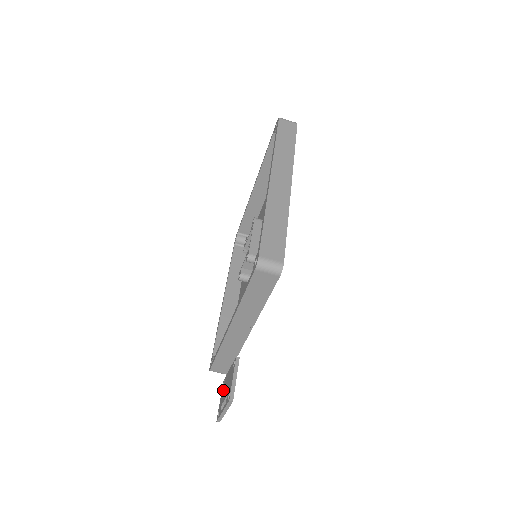
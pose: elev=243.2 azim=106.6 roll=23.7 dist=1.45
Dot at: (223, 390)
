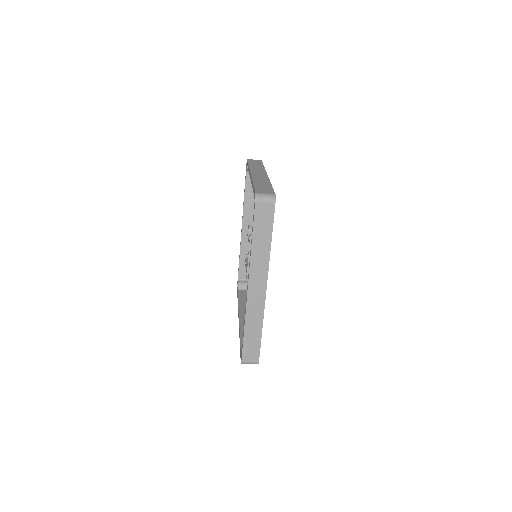
Dot at: occluded
